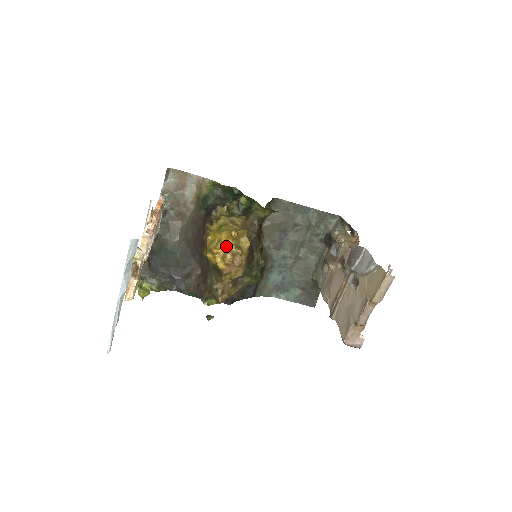
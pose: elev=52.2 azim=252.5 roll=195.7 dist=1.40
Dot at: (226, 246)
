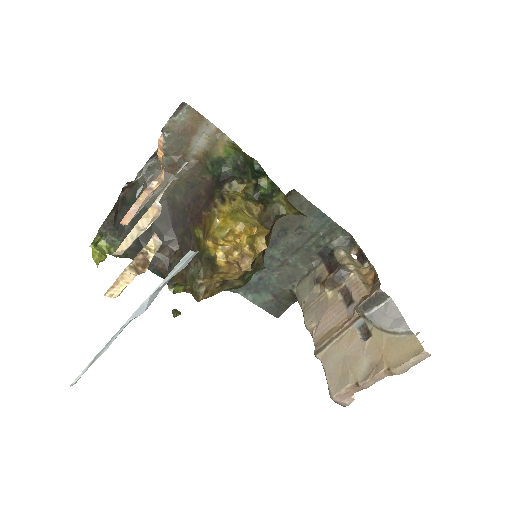
Dot at: occluded
